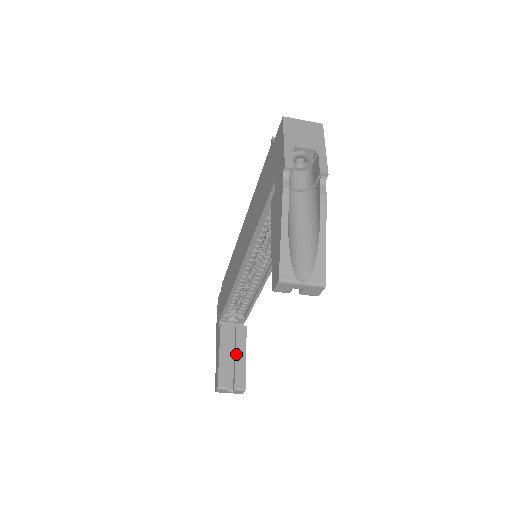
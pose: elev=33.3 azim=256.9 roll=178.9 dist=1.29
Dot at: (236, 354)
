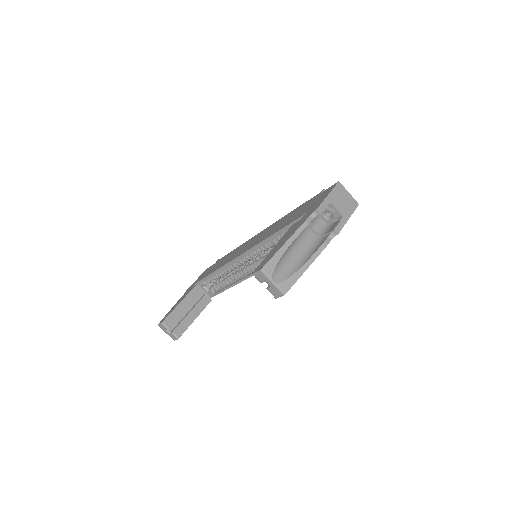
Dot at: (191, 312)
